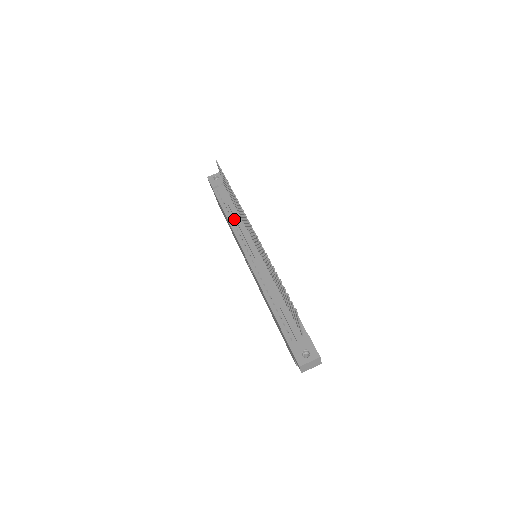
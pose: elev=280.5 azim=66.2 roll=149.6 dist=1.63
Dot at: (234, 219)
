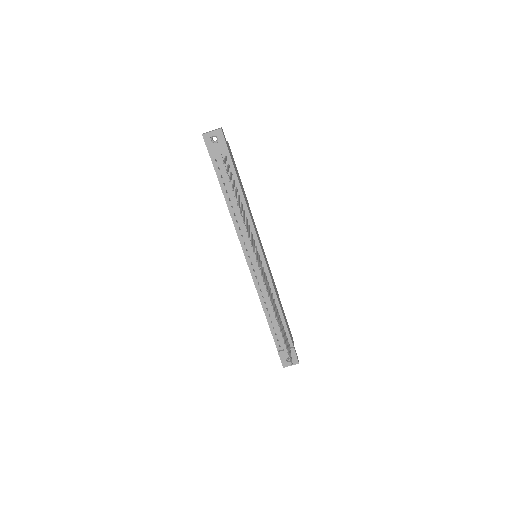
Dot at: (236, 213)
